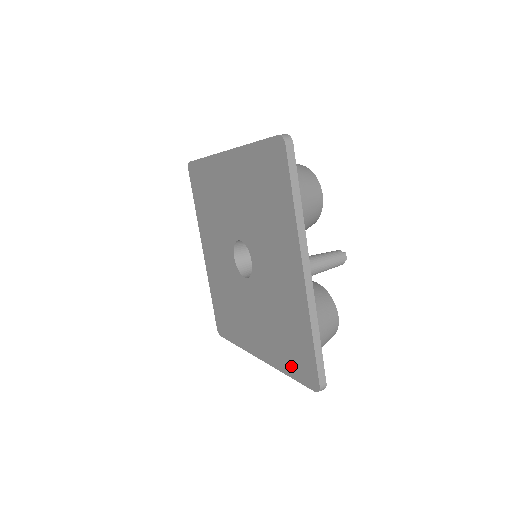
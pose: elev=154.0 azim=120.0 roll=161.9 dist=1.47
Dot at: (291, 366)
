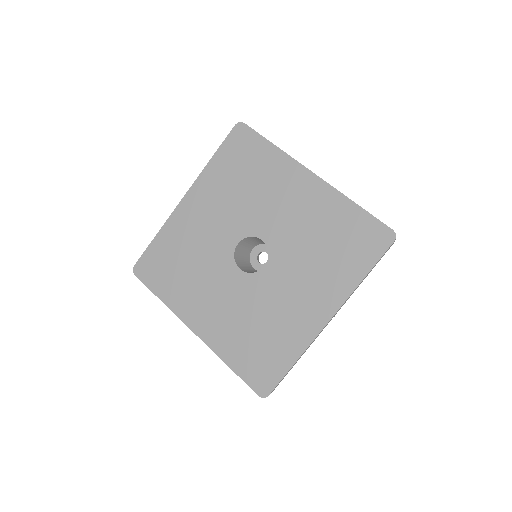
Dot at: (361, 261)
